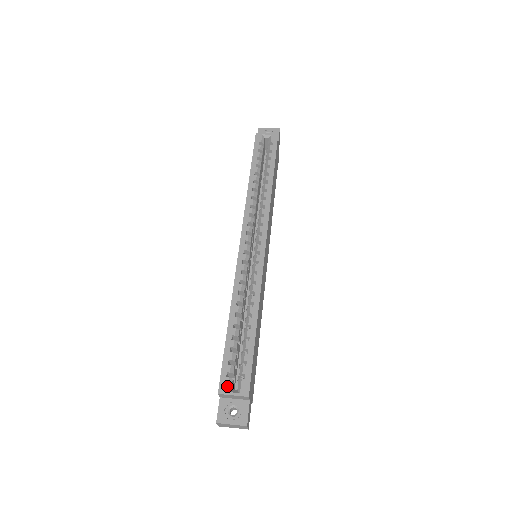
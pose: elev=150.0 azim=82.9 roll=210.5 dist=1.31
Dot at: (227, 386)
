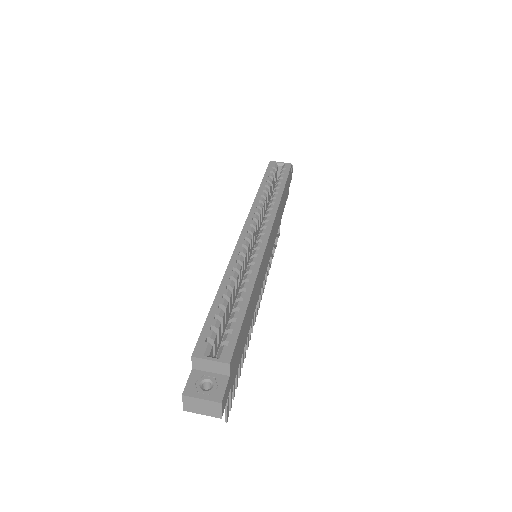
Dot at: (204, 350)
